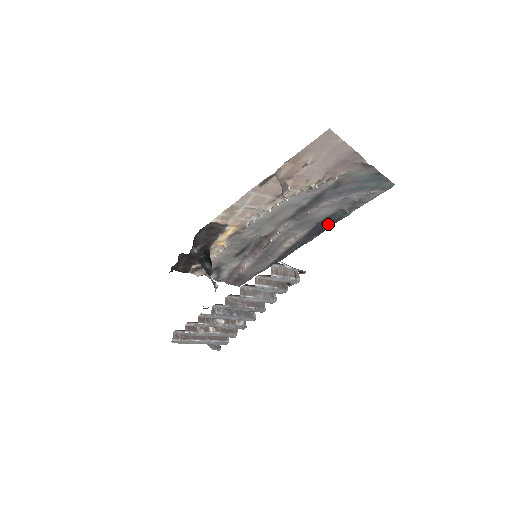
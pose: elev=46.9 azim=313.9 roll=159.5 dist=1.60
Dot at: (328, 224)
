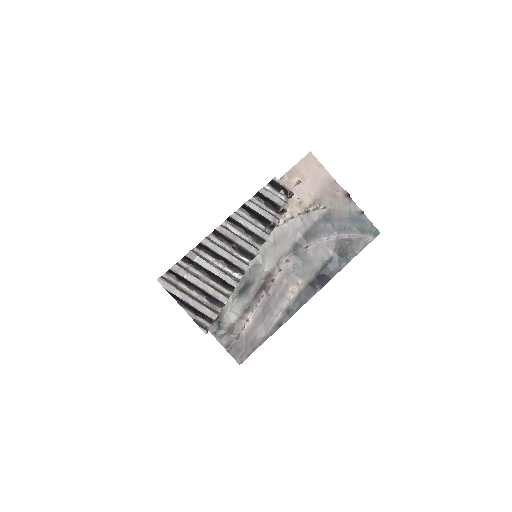
Dot at: (329, 276)
